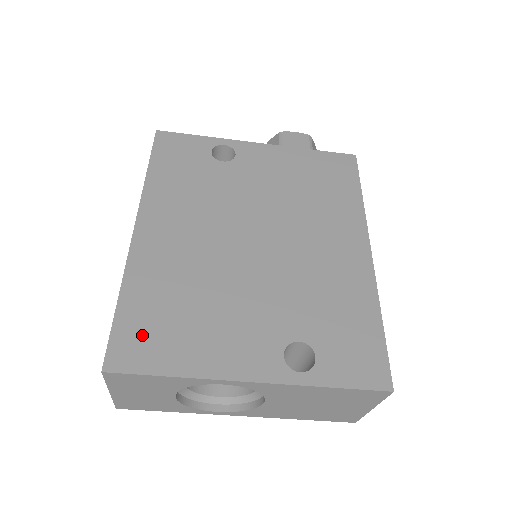
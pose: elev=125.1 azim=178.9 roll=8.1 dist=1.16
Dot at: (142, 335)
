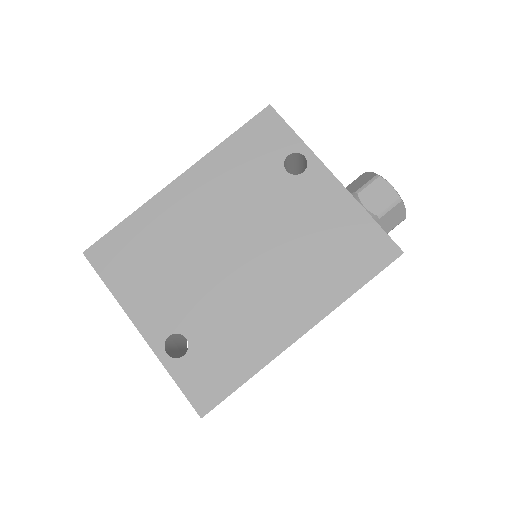
Dot at: (116, 251)
